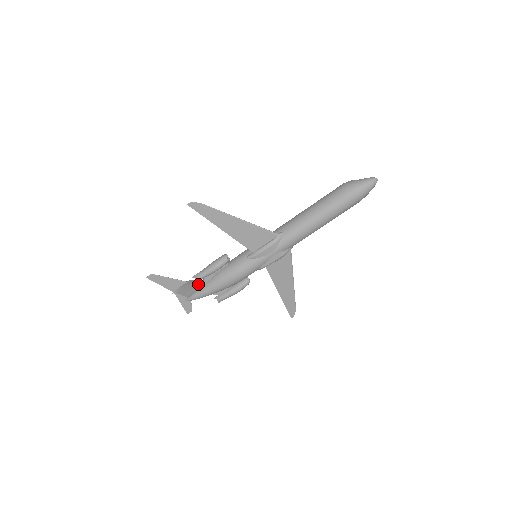
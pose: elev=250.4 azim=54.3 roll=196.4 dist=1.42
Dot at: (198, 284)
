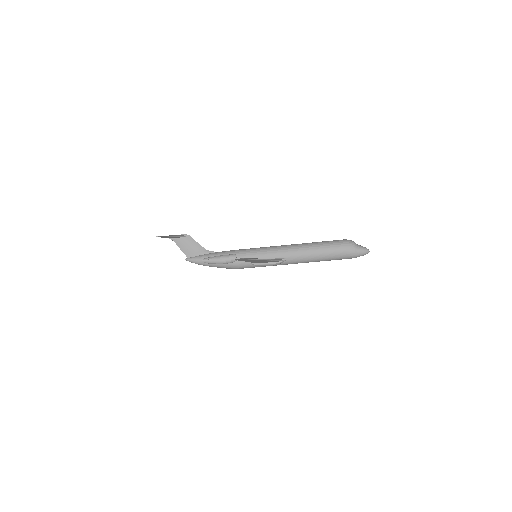
Dot at: (198, 249)
